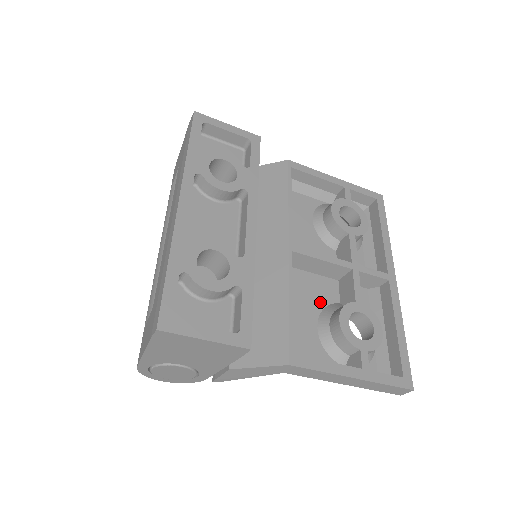
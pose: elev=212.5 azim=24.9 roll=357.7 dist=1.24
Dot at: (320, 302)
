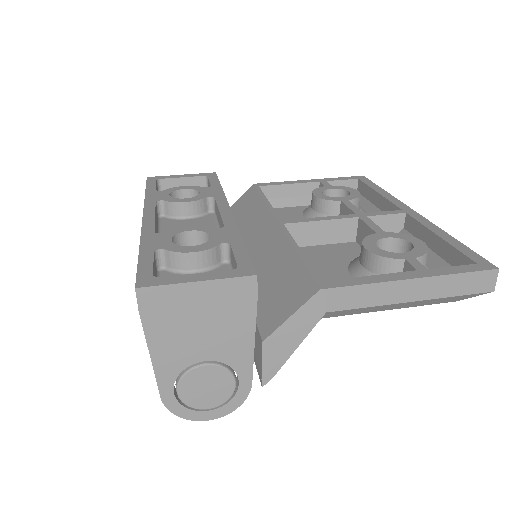
Dot at: (343, 259)
